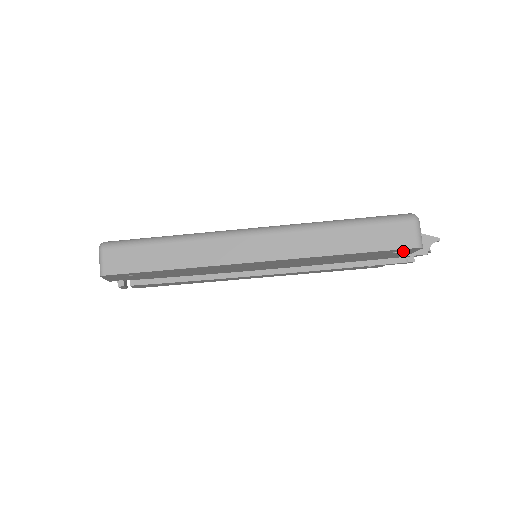
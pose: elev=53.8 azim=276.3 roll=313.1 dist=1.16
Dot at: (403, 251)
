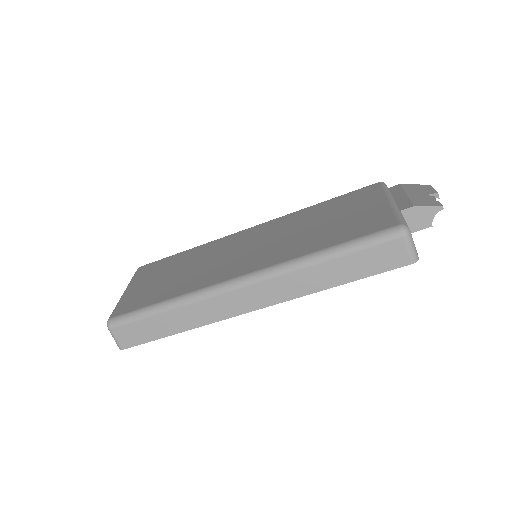
Dot at: occluded
